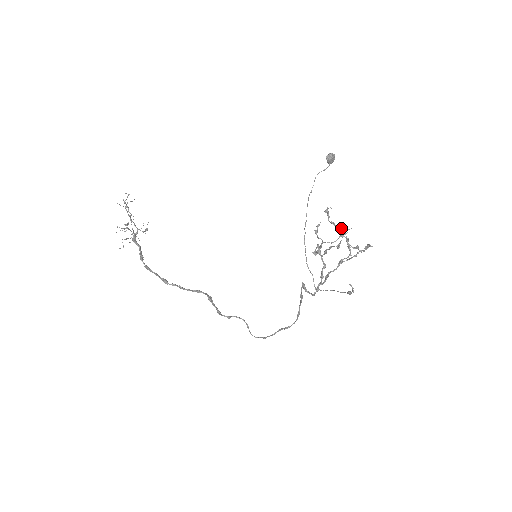
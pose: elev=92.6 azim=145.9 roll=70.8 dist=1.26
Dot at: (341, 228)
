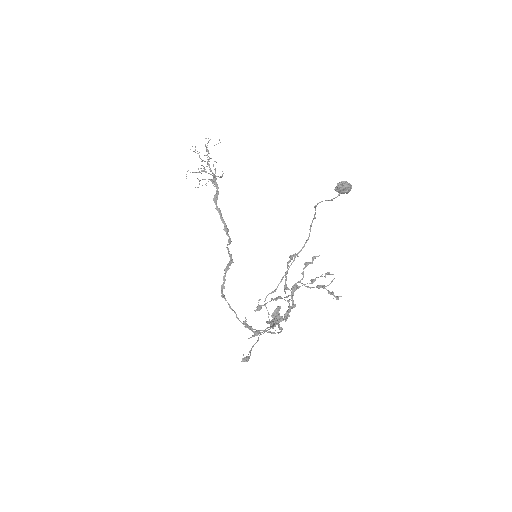
Dot at: (285, 287)
